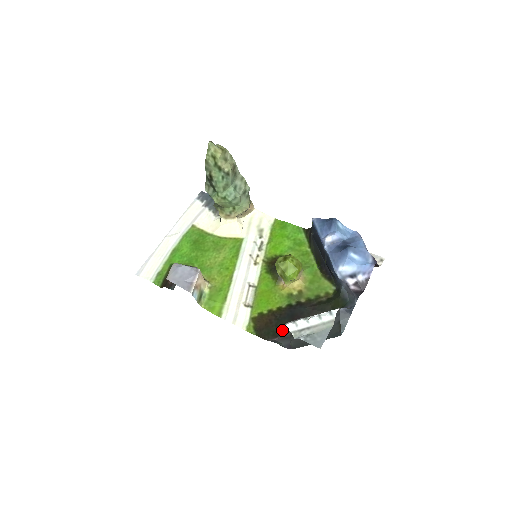
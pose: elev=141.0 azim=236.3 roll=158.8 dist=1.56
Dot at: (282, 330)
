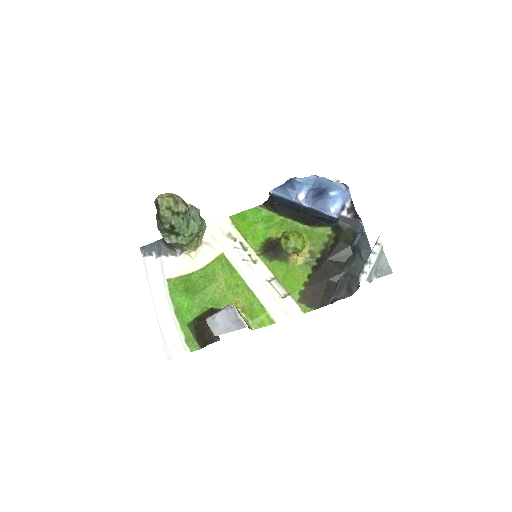
Dot at: (329, 288)
